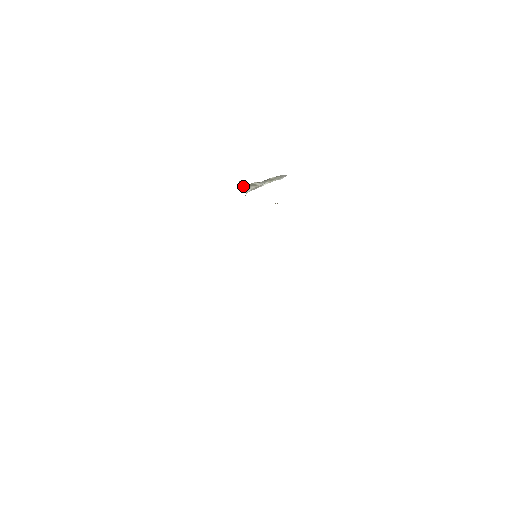
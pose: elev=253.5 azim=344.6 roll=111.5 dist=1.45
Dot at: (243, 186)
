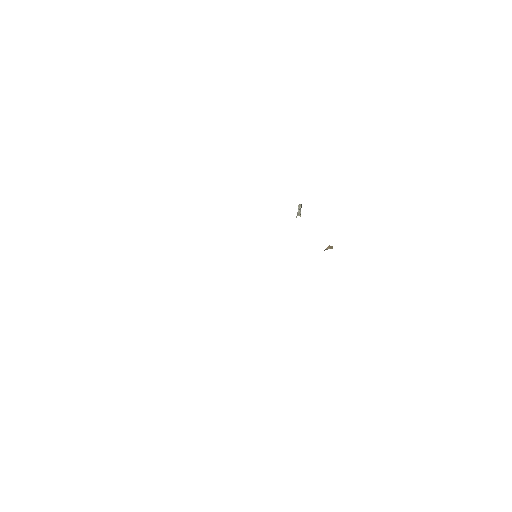
Dot at: occluded
